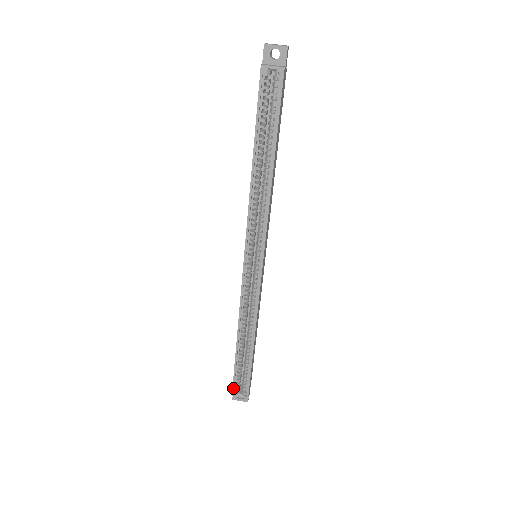
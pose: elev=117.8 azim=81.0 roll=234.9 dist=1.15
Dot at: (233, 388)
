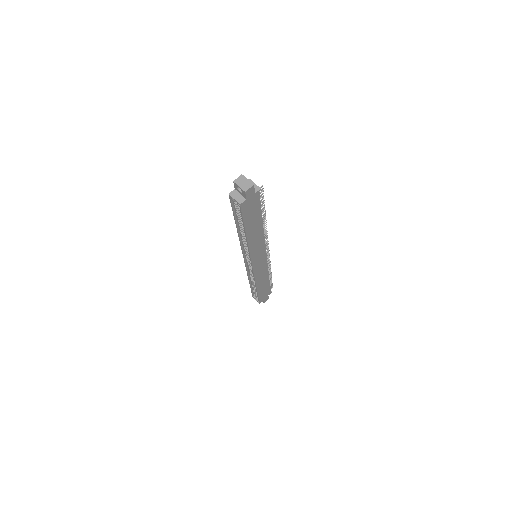
Dot at: (252, 295)
